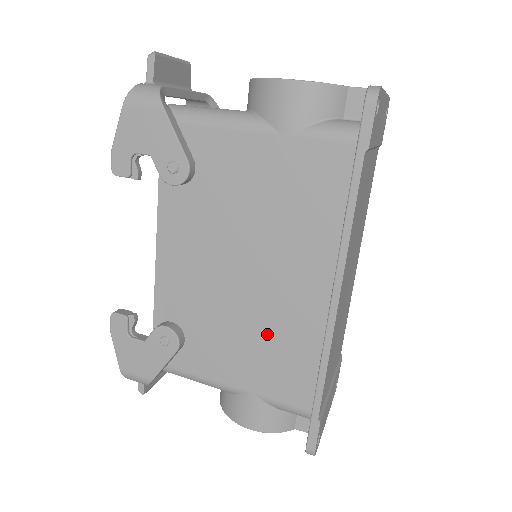
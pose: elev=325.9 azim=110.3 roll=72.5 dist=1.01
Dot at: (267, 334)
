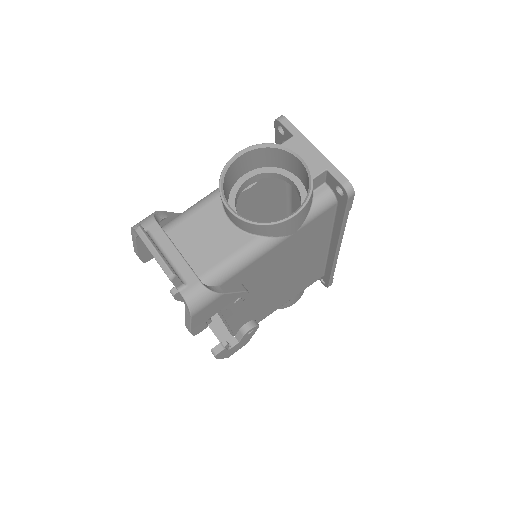
Dot at: (298, 281)
